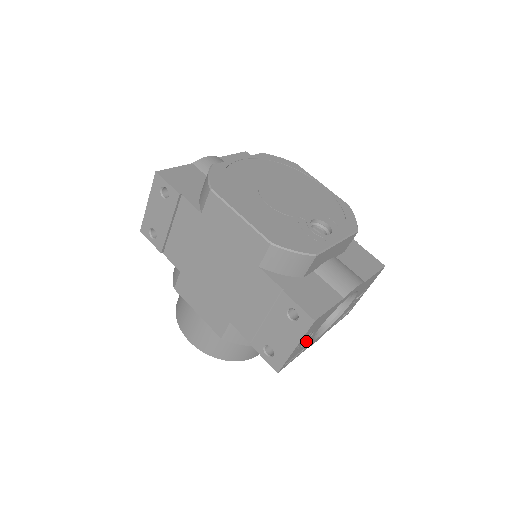
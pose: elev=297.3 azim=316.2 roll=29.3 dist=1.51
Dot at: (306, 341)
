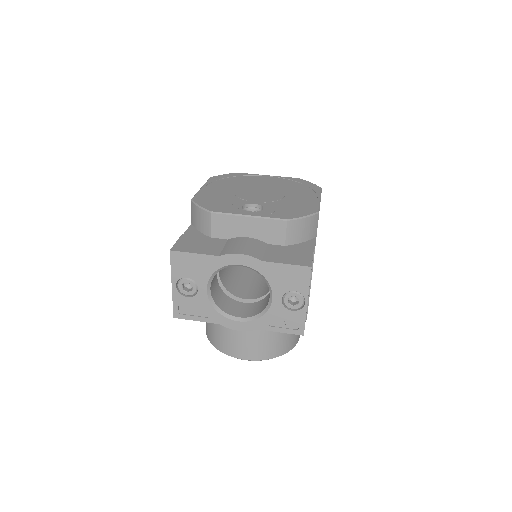
Dot at: (195, 295)
